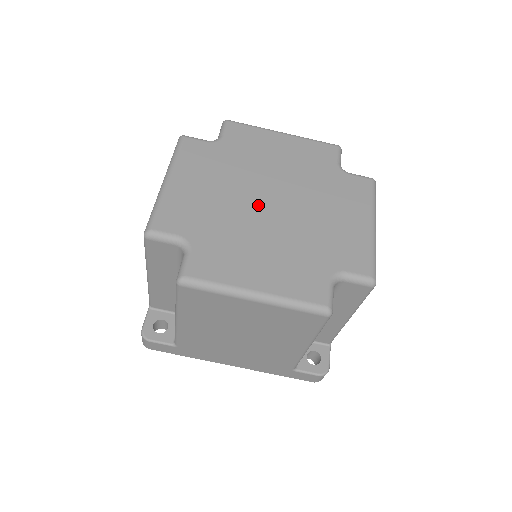
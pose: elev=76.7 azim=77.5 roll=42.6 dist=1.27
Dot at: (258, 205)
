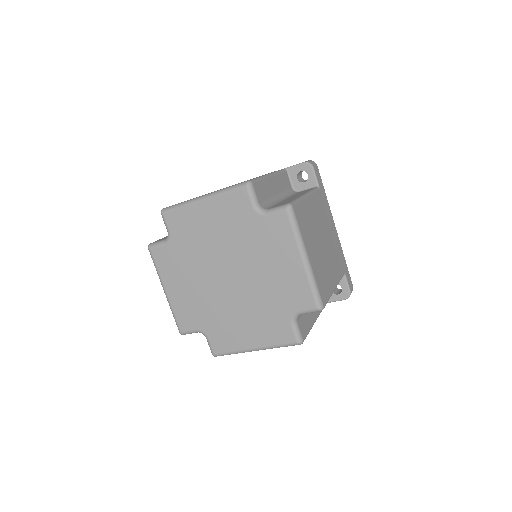
Dot at: (222, 285)
